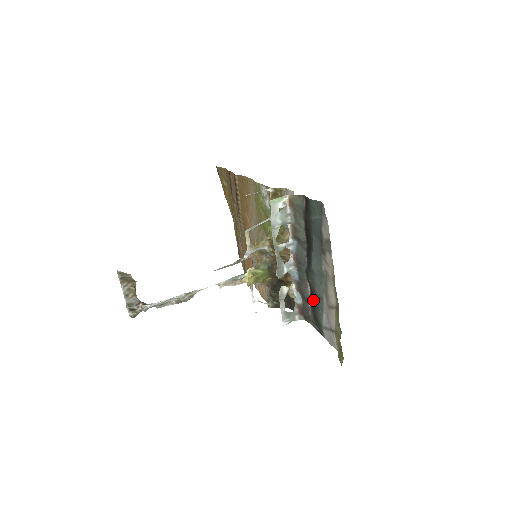
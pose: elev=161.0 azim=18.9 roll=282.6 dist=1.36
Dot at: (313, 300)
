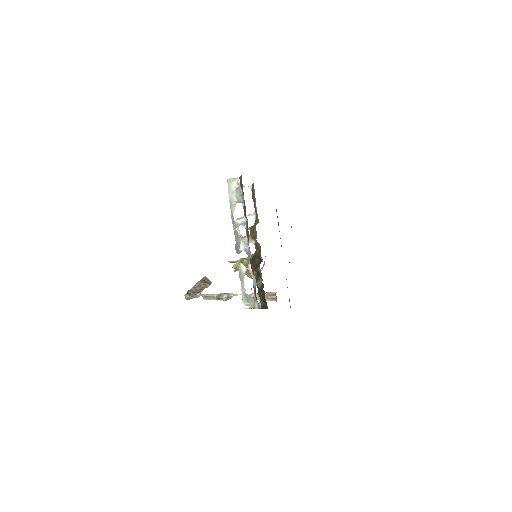
Dot at: occluded
